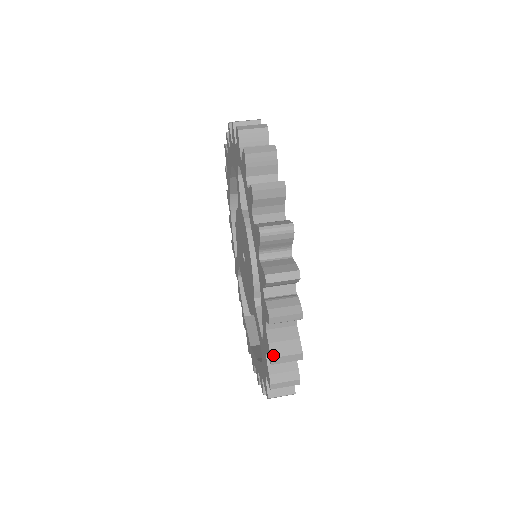
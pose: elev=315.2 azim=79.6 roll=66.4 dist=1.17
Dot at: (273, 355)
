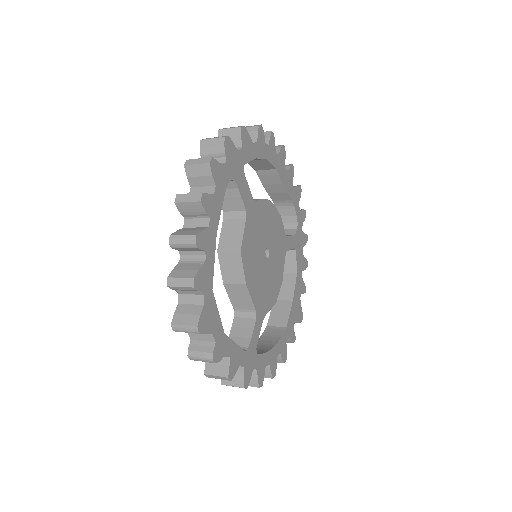
Dot at: occluded
